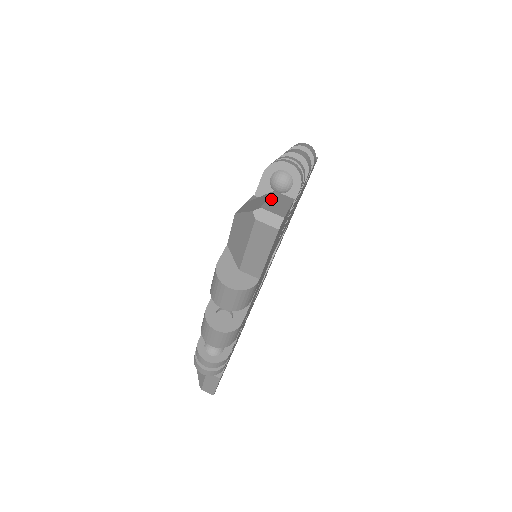
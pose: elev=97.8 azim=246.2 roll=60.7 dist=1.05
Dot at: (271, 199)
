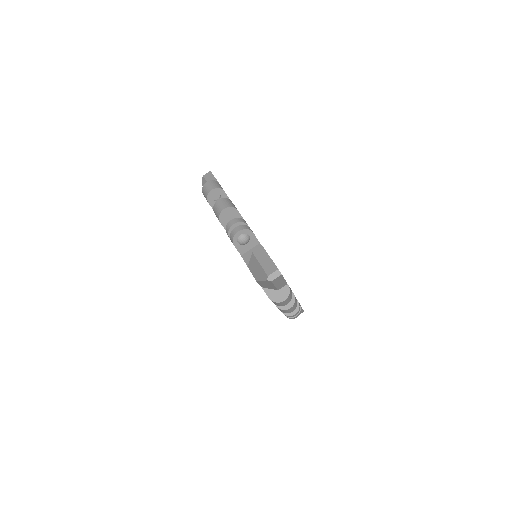
Dot at: (261, 263)
